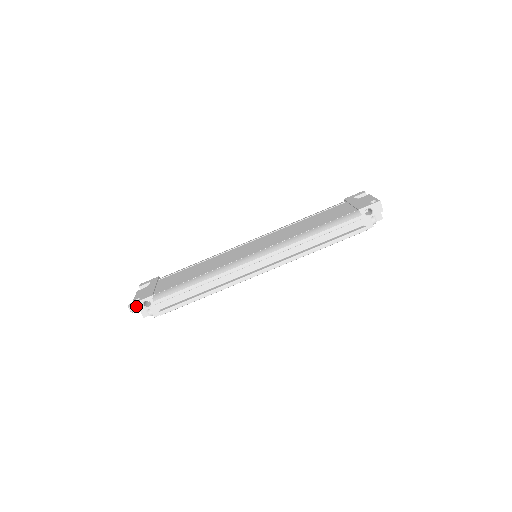
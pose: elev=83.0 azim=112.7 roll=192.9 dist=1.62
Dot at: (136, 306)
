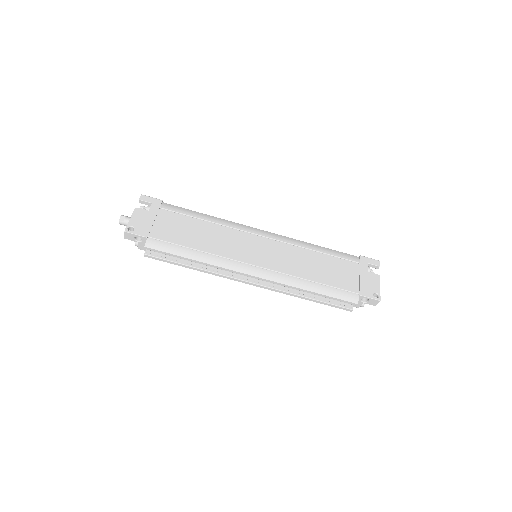
Dot at: (127, 234)
